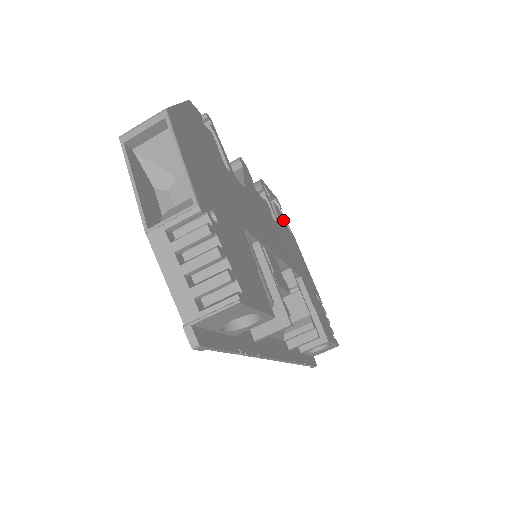
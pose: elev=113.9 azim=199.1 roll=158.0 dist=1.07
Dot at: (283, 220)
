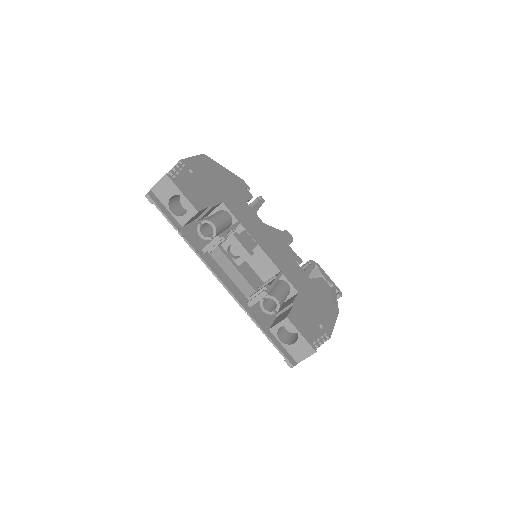
Dot at: (327, 290)
